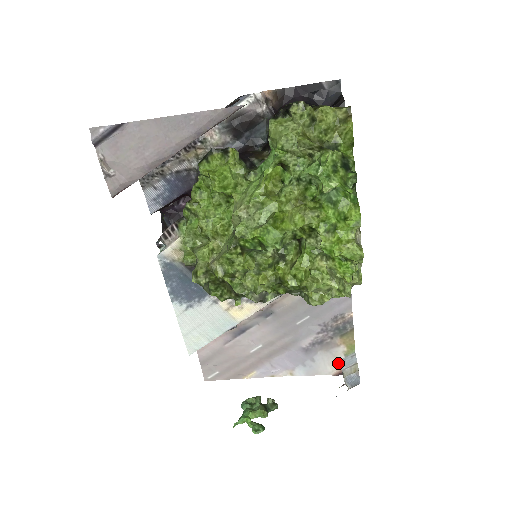
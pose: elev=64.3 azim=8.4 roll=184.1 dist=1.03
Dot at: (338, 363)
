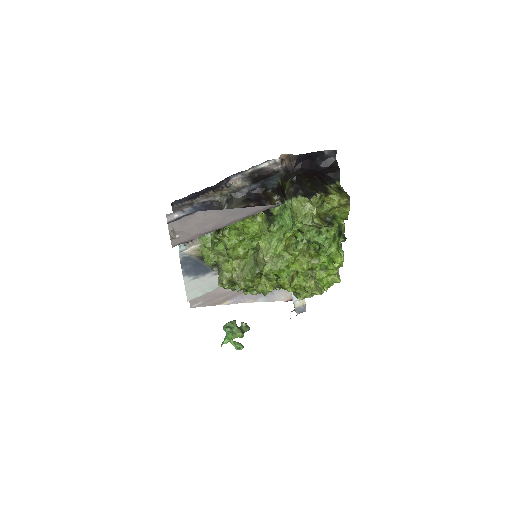
Dot at: (289, 295)
